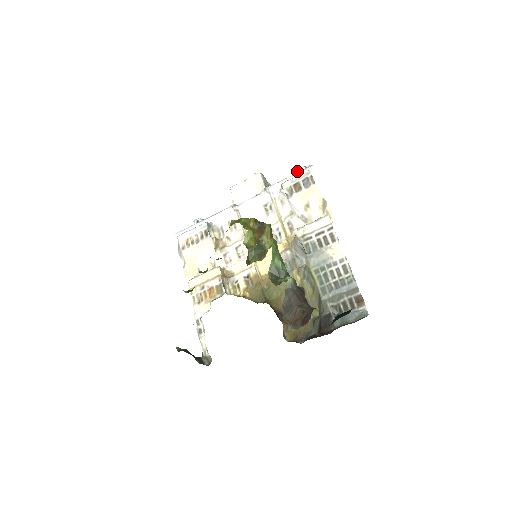
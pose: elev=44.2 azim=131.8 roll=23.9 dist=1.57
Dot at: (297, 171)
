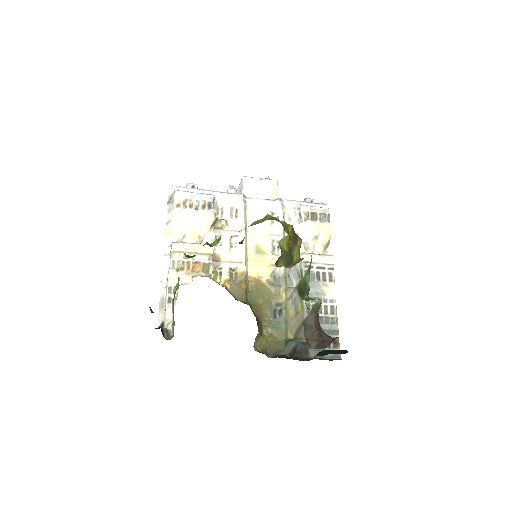
Dot at: (308, 200)
